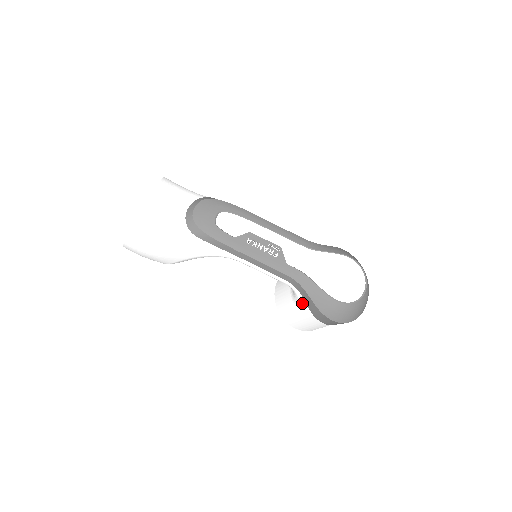
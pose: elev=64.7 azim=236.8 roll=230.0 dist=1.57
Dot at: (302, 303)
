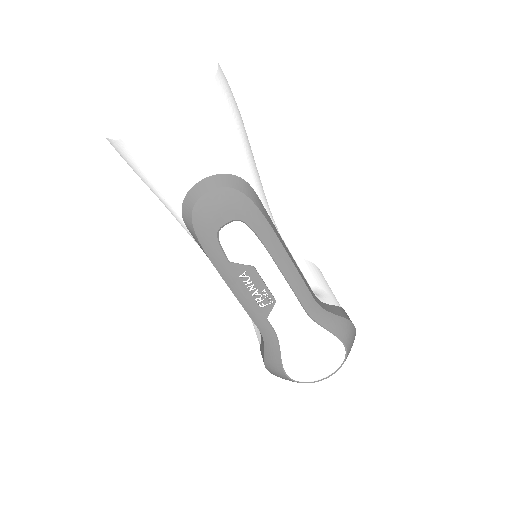
Dot at: (259, 335)
